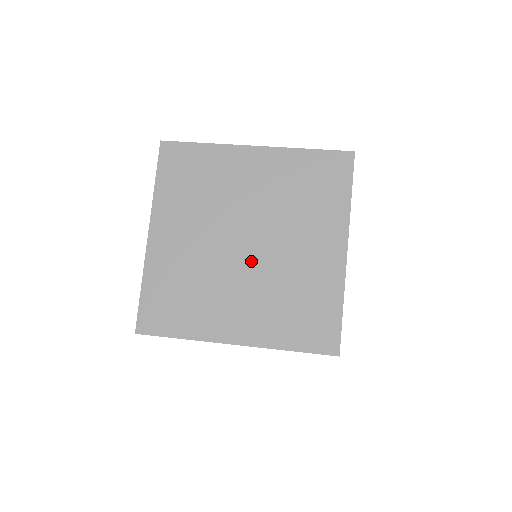
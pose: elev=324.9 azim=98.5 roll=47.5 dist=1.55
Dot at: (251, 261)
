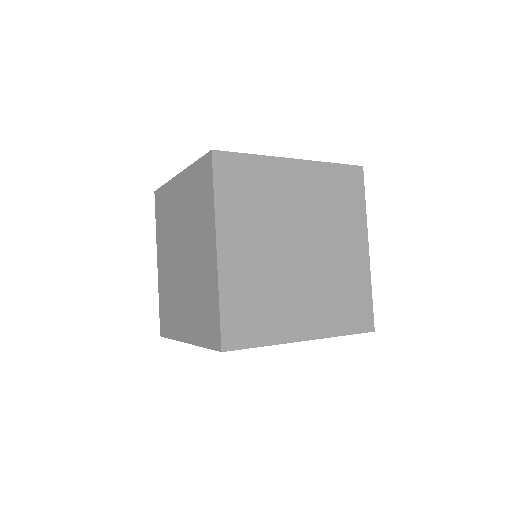
Dot at: (307, 265)
